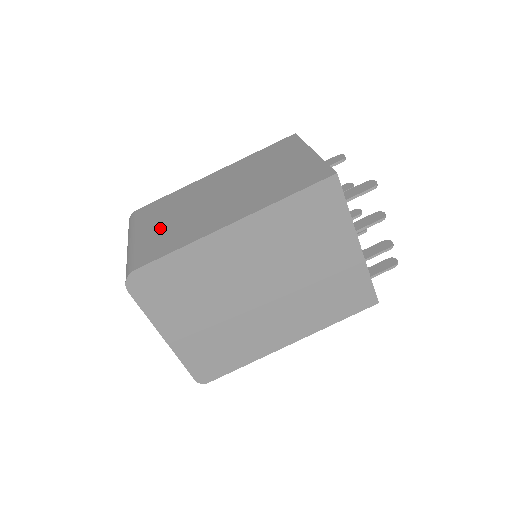
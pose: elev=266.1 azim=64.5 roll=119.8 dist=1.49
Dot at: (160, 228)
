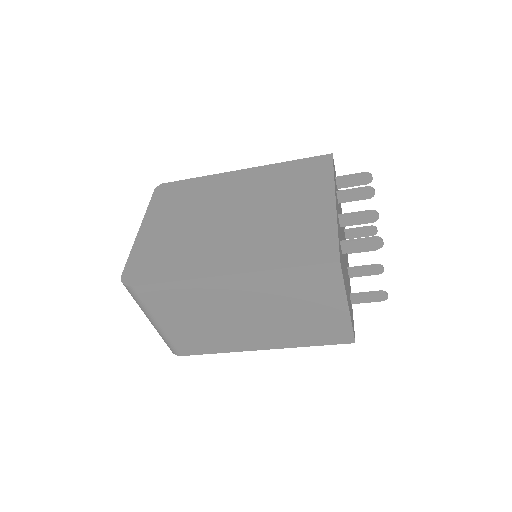
Dot at: (186, 327)
